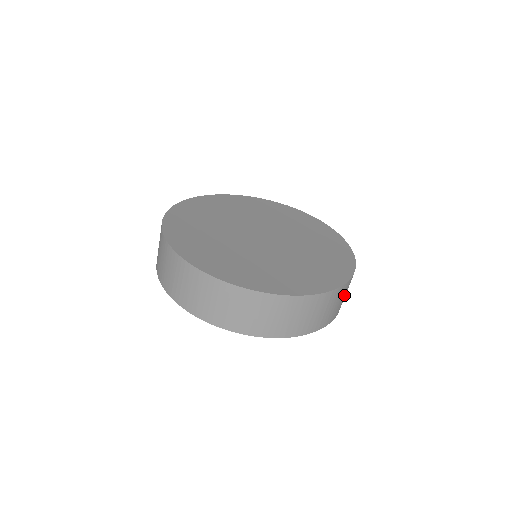
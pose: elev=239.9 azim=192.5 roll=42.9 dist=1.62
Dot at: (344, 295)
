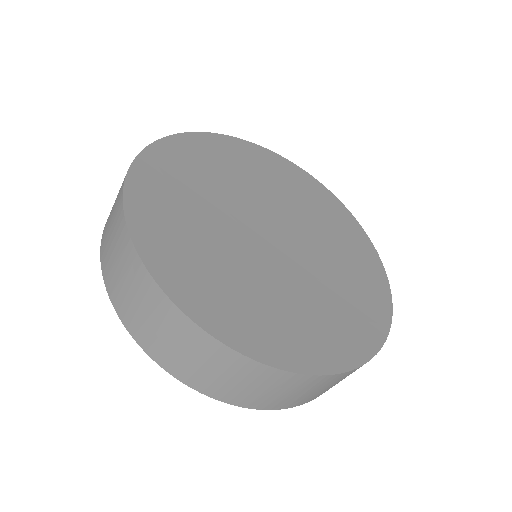
Dot at: occluded
